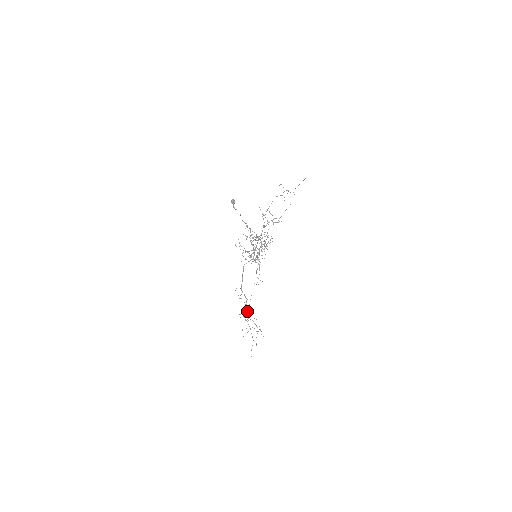
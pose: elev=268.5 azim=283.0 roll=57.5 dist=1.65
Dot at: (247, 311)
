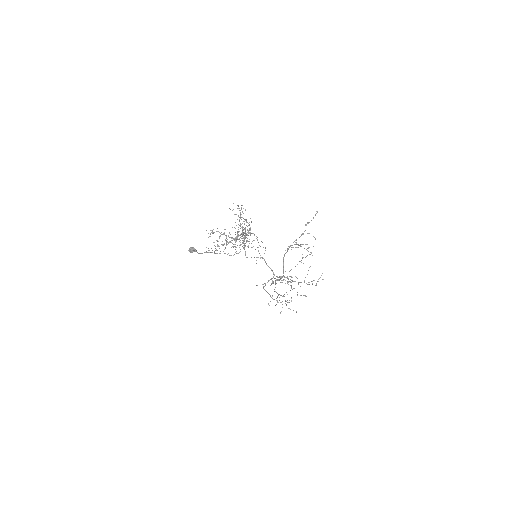
Dot at: occluded
